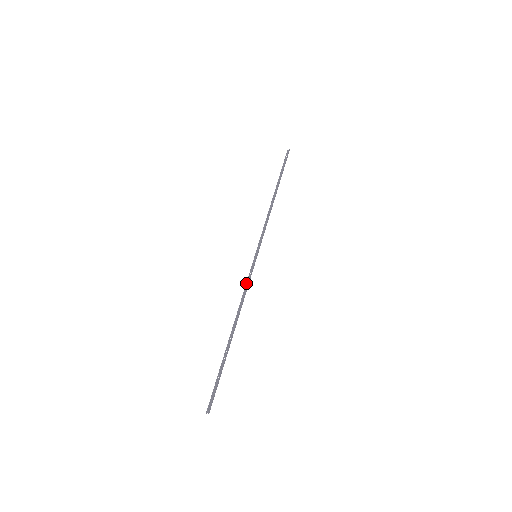
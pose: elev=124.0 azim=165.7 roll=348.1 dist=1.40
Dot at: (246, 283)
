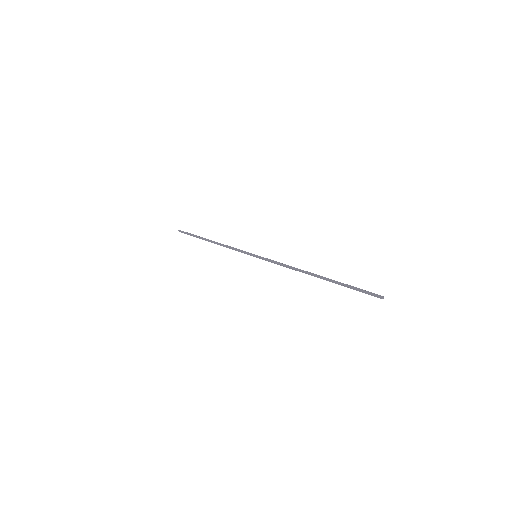
Dot at: occluded
